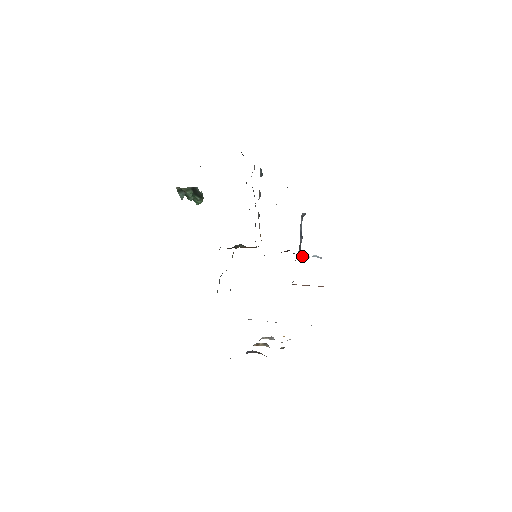
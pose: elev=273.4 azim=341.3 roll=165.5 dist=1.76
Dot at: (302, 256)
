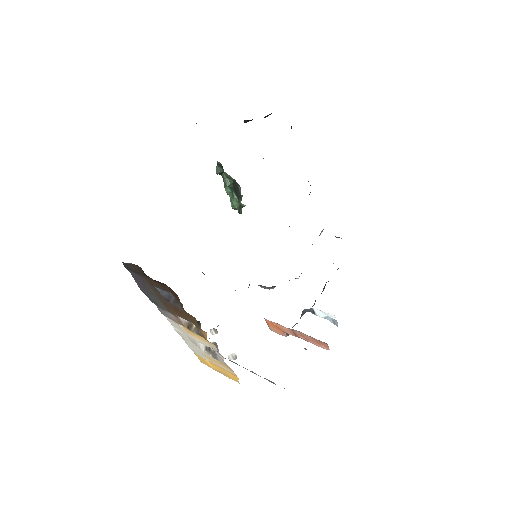
Dot at: (314, 309)
